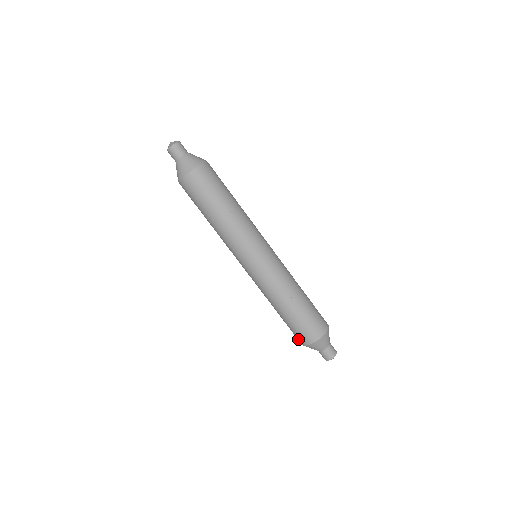
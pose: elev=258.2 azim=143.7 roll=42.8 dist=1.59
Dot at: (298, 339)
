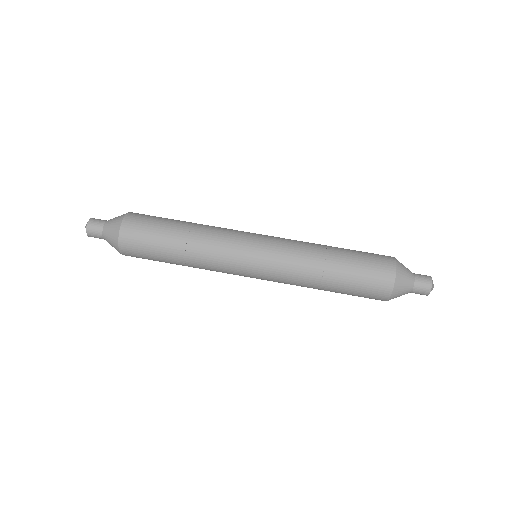
Dot at: (383, 280)
